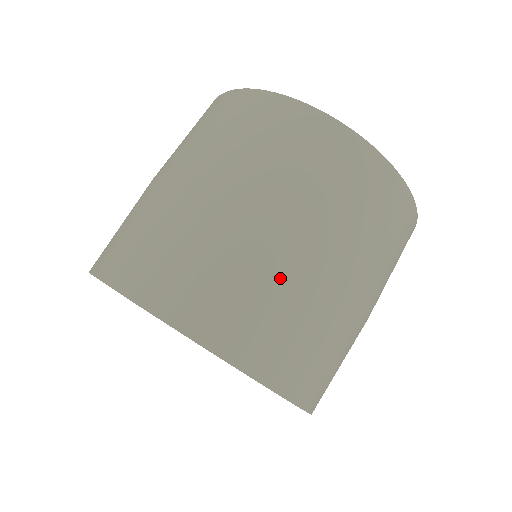
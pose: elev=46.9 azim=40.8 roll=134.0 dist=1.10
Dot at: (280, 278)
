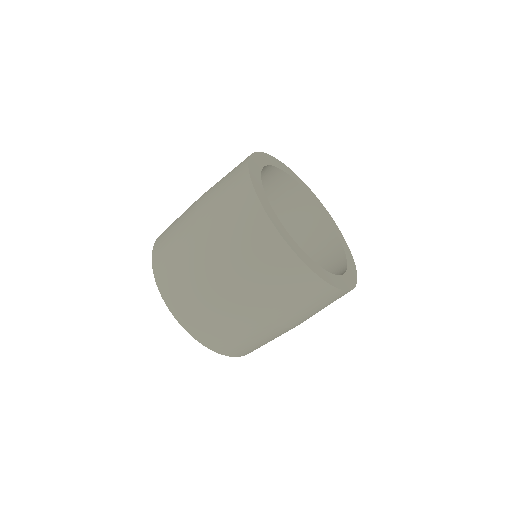
Dot at: (219, 307)
